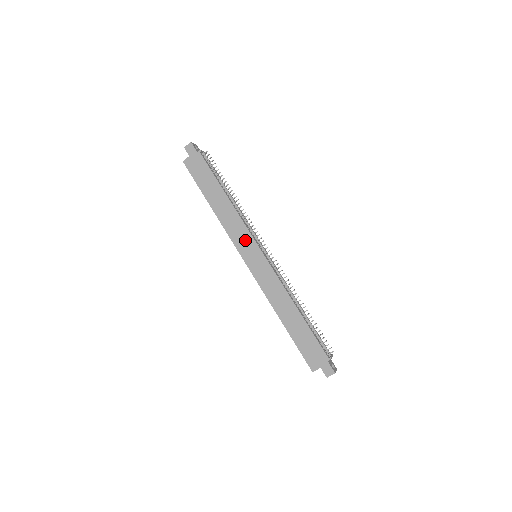
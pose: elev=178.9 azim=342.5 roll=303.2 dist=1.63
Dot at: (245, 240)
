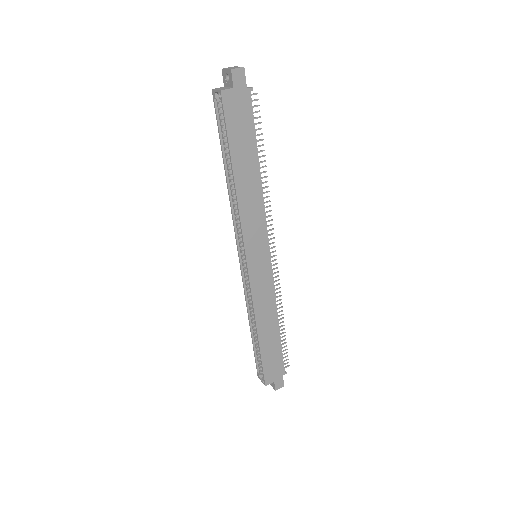
Dot at: (258, 237)
